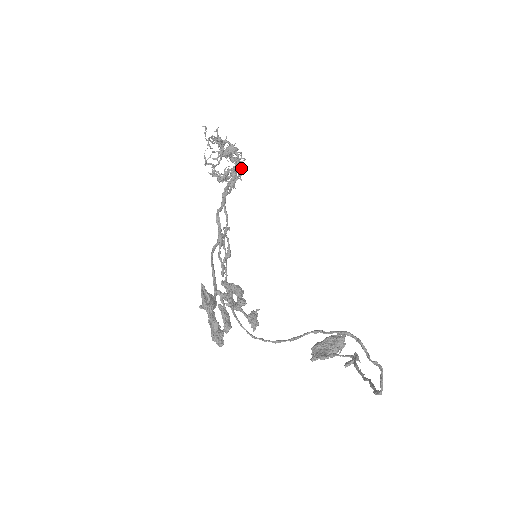
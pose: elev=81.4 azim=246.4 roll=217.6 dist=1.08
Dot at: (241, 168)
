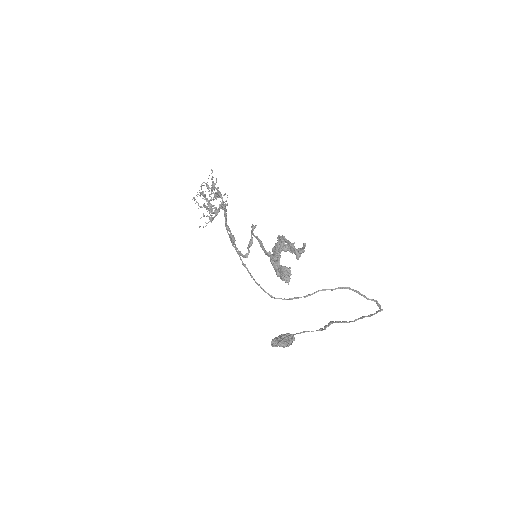
Dot at: (219, 210)
